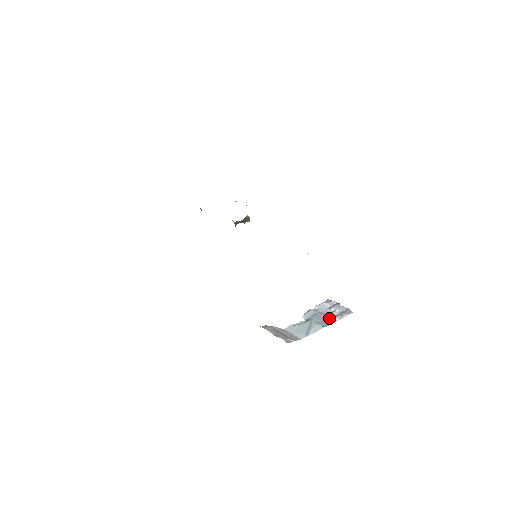
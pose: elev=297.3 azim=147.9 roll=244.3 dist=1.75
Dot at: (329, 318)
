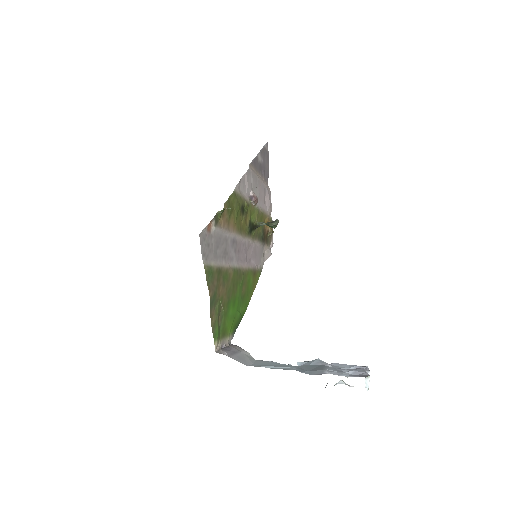
Dot at: (320, 369)
